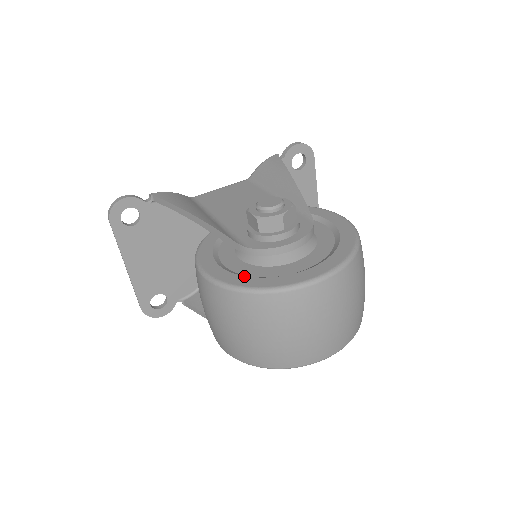
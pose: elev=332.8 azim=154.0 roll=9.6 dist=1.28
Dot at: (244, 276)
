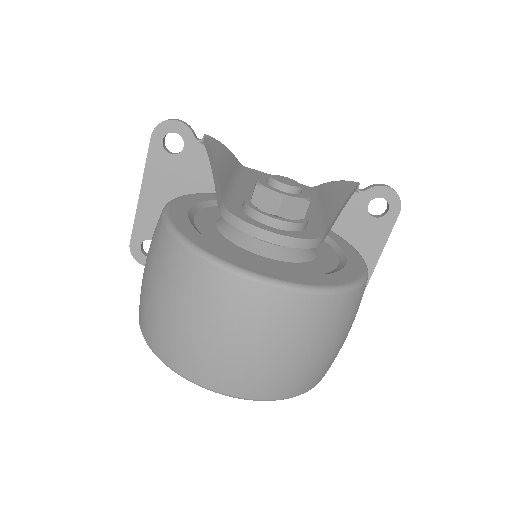
Dot at: (195, 228)
